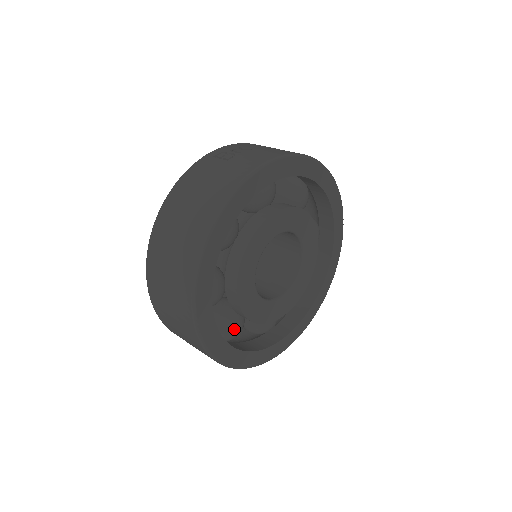
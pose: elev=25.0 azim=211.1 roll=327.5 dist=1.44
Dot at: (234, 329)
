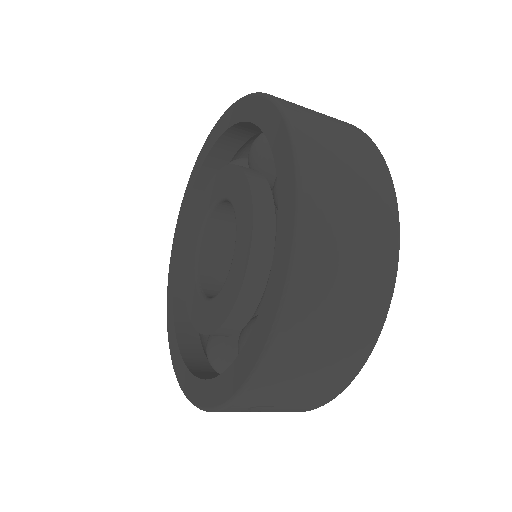
Dot at: occluded
